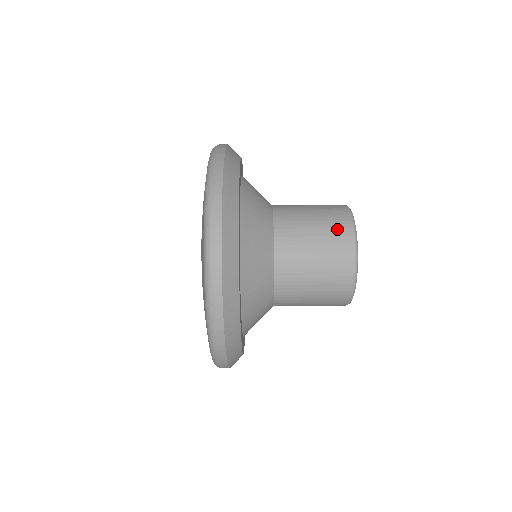
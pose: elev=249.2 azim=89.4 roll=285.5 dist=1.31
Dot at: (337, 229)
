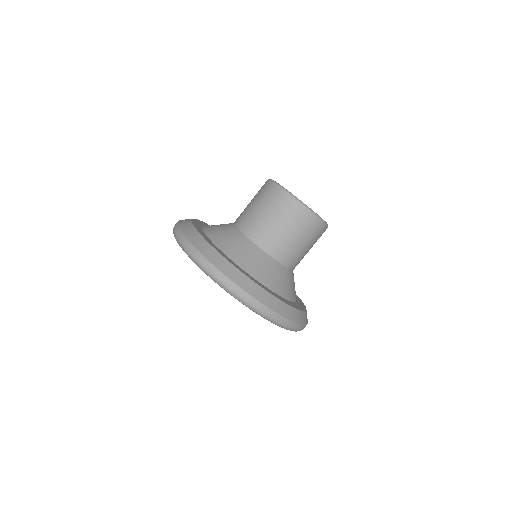
Dot at: occluded
